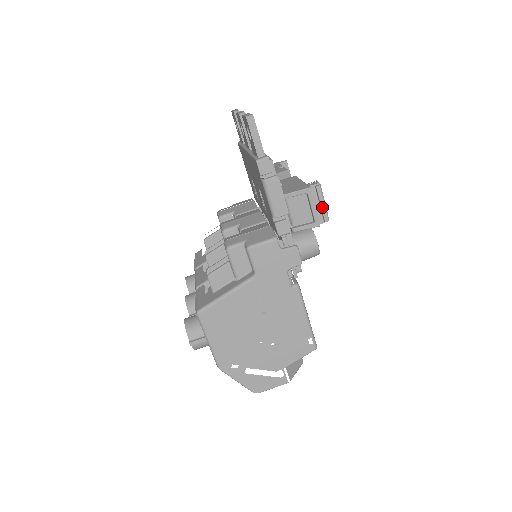
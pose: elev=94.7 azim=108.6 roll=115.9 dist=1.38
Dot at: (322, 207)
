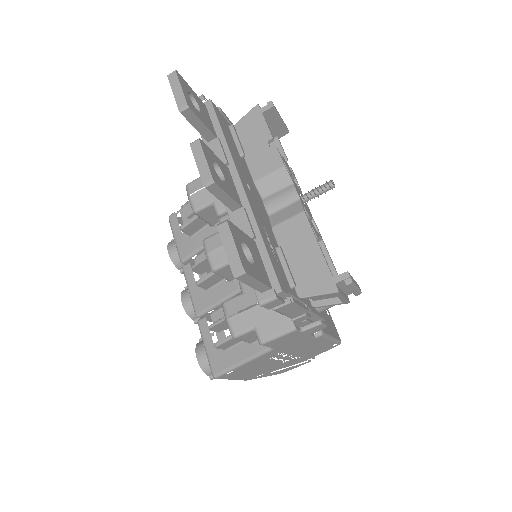
Dot at: (353, 291)
